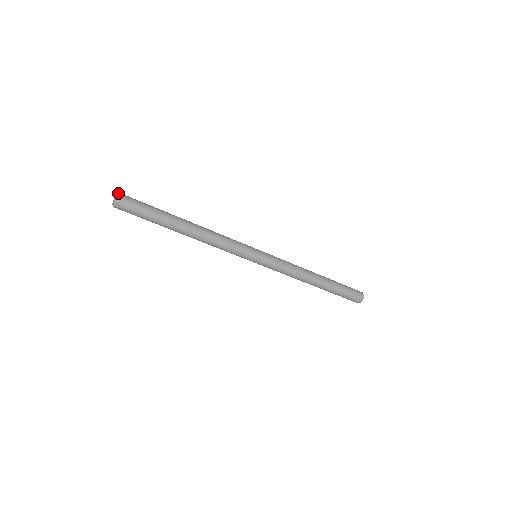
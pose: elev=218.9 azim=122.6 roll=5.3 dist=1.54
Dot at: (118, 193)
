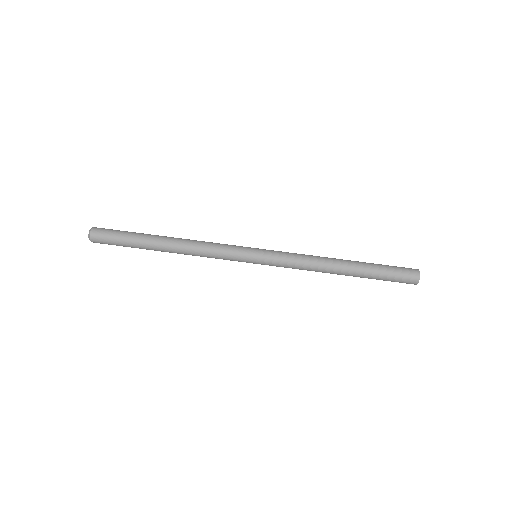
Dot at: (93, 228)
